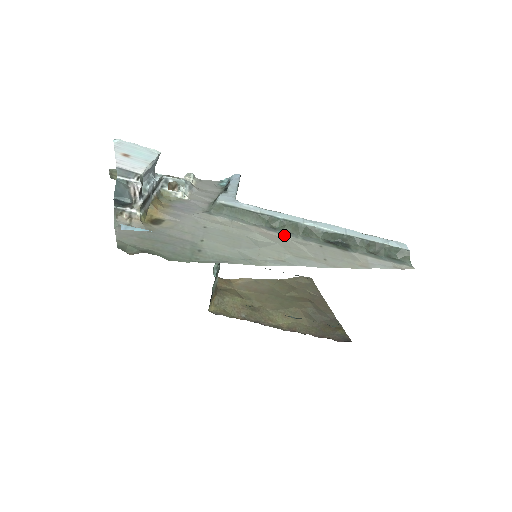
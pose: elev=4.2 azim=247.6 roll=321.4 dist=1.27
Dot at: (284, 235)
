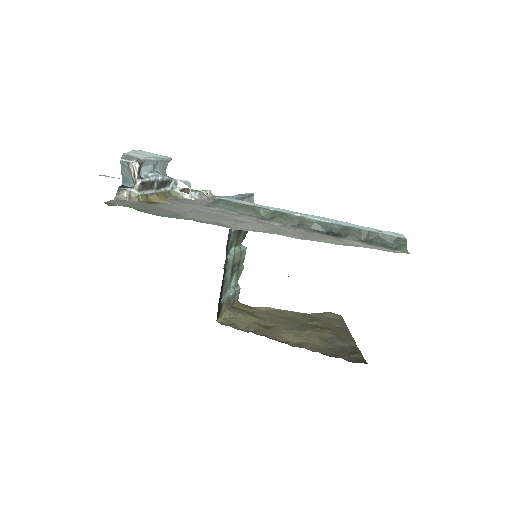
Dot at: (272, 222)
